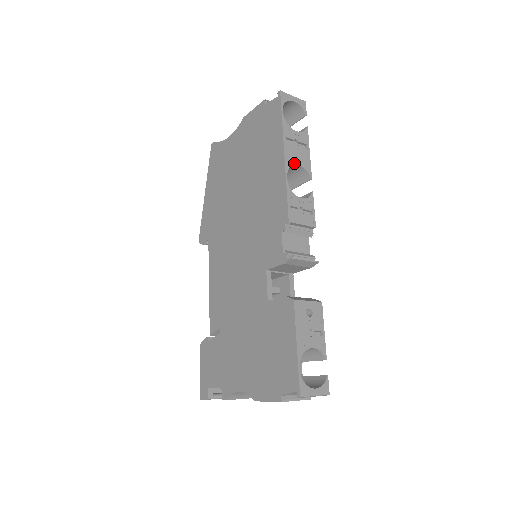
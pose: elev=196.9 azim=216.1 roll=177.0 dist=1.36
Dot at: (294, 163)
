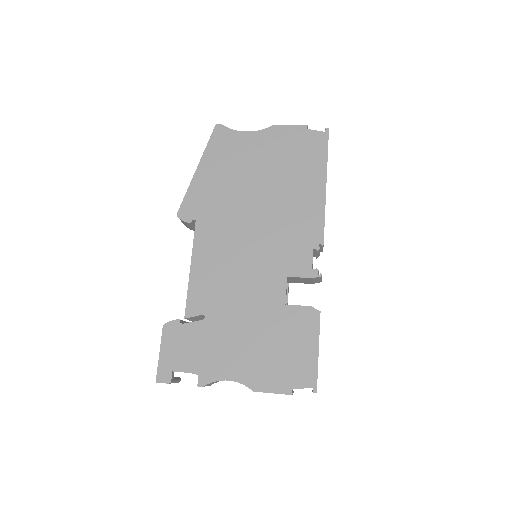
Dot at: occluded
